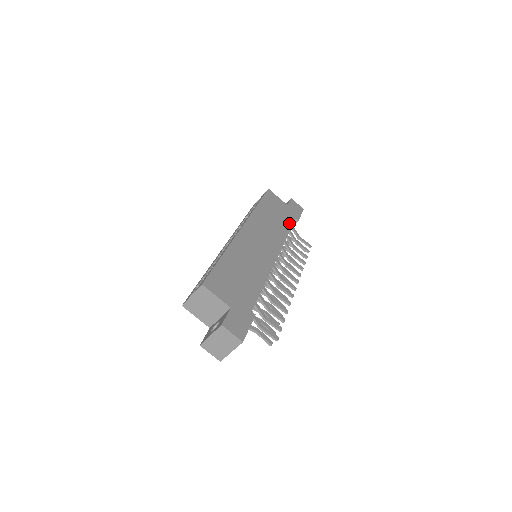
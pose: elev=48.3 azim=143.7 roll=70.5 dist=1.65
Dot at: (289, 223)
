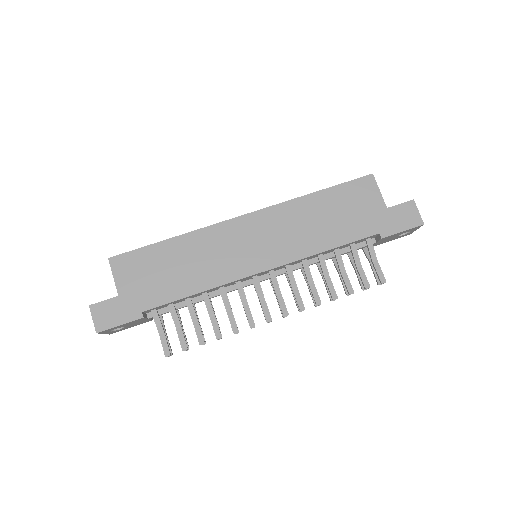
Dot at: (352, 236)
